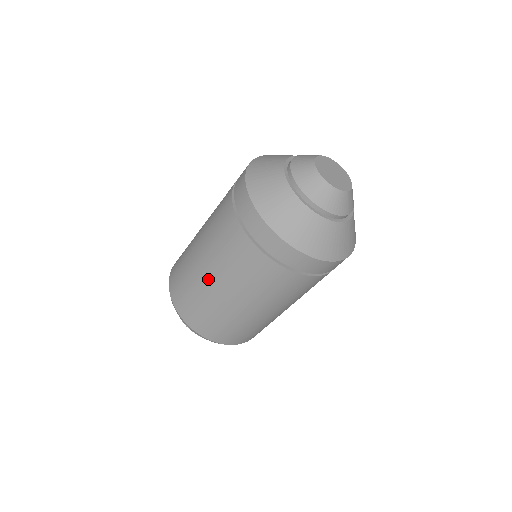
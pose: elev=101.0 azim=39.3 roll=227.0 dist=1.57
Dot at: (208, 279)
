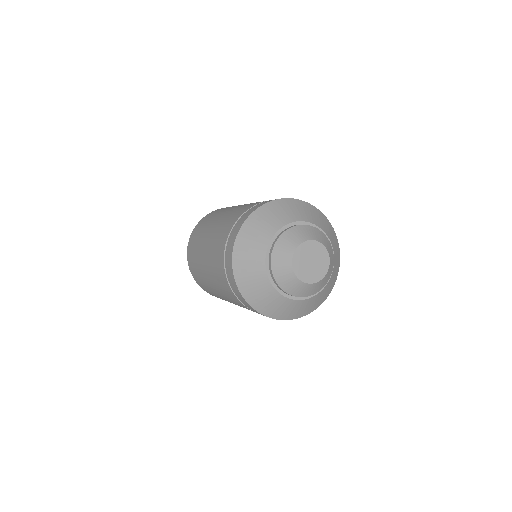
Dot at: (205, 272)
